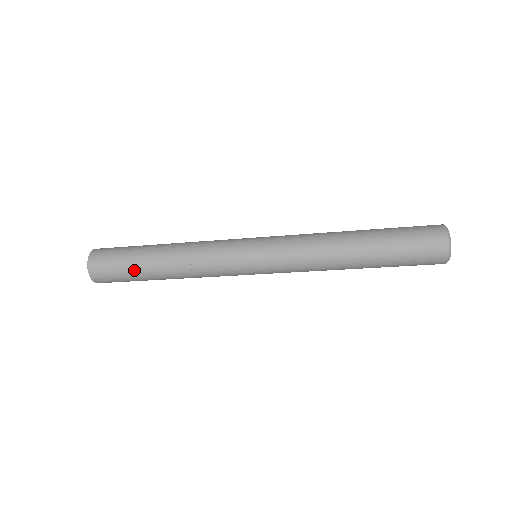
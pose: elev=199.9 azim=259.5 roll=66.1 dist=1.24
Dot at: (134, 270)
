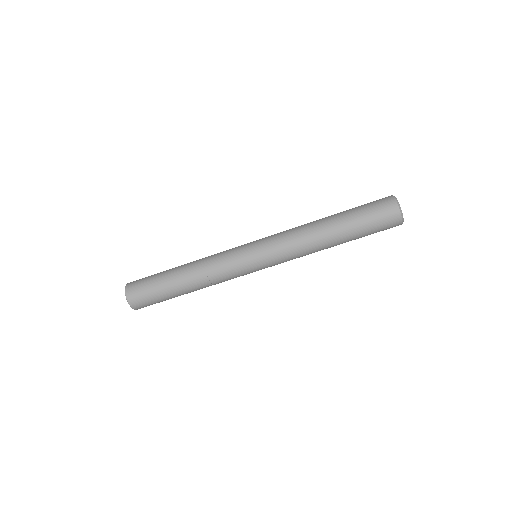
Dot at: (161, 281)
